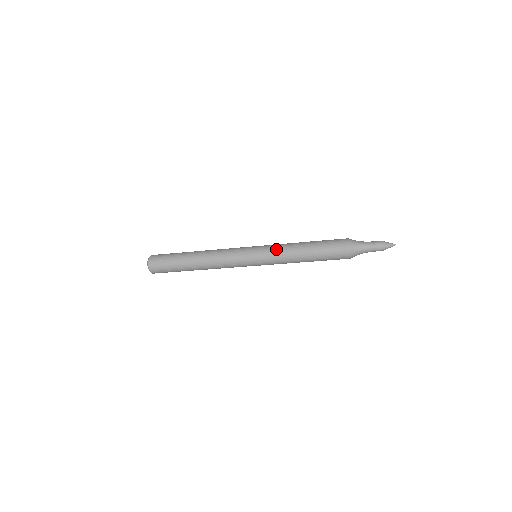
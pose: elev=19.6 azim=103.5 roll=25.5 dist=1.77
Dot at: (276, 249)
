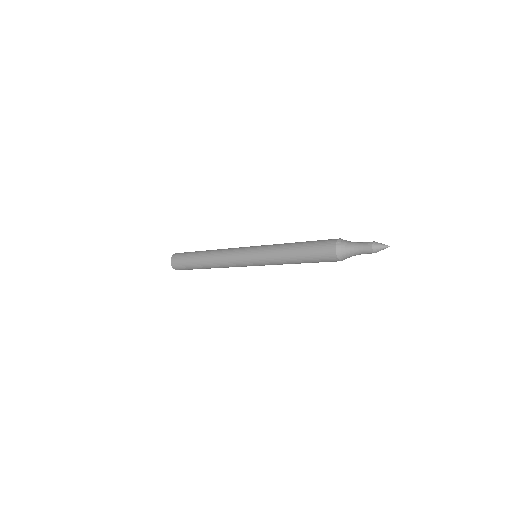
Dot at: (269, 256)
